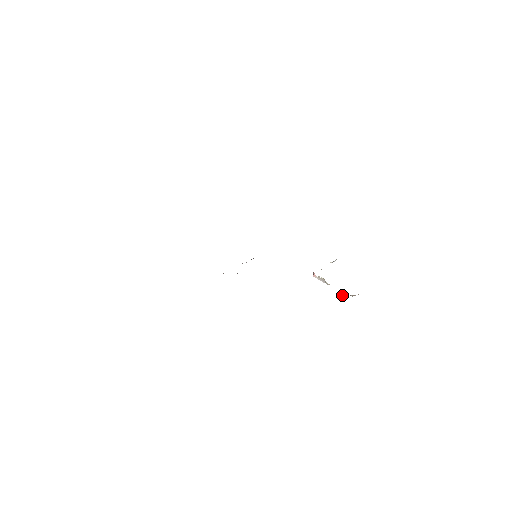
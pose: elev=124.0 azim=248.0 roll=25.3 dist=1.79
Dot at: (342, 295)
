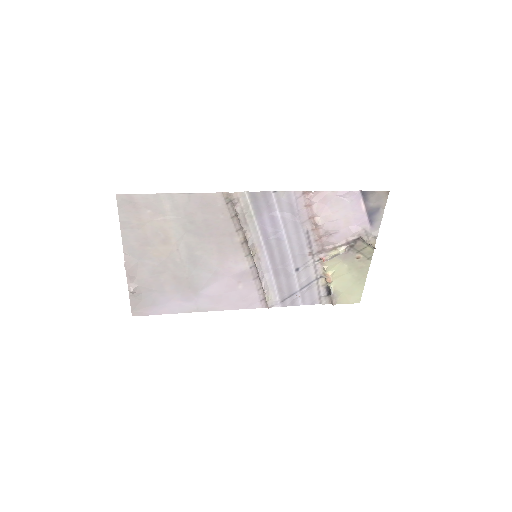
Dot at: (362, 238)
